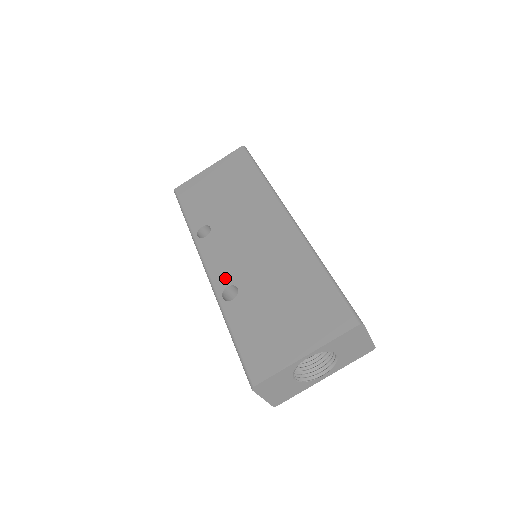
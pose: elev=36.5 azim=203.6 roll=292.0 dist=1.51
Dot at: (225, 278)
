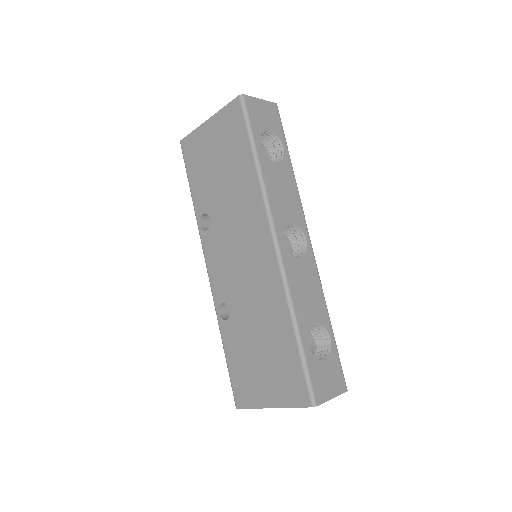
Dot at: (221, 292)
